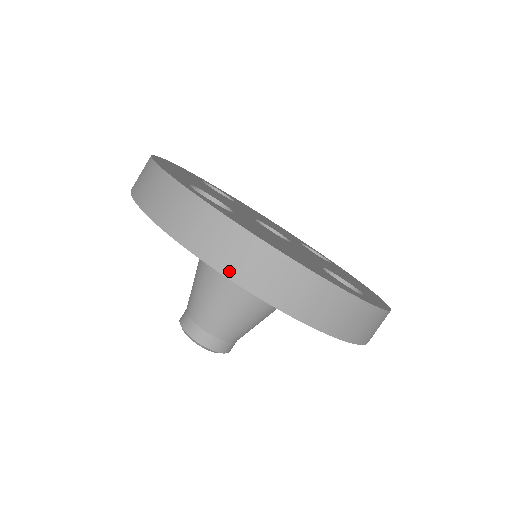
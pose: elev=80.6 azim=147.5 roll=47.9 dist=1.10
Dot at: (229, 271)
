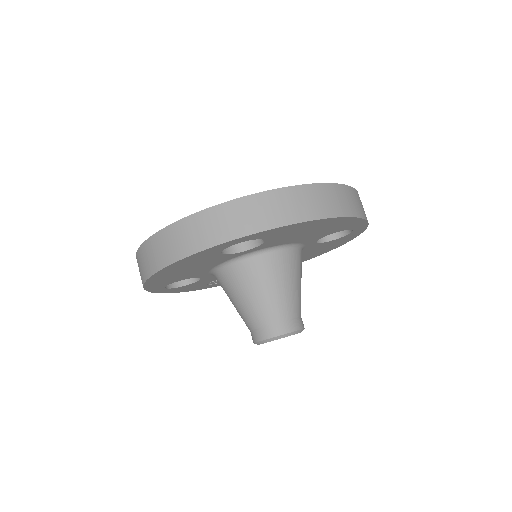
Dot at: (144, 278)
